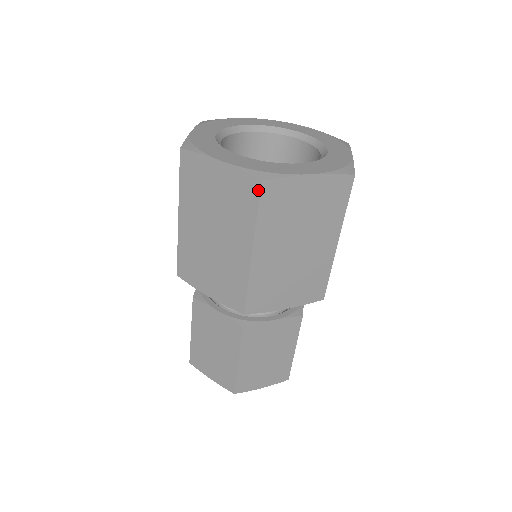
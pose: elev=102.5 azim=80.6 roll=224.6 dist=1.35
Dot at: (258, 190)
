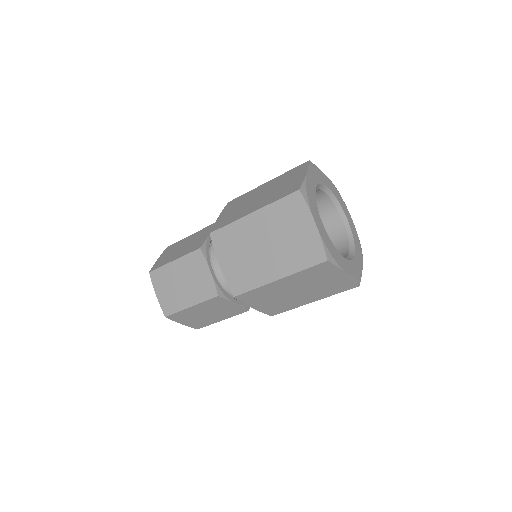
Dot at: (320, 262)
